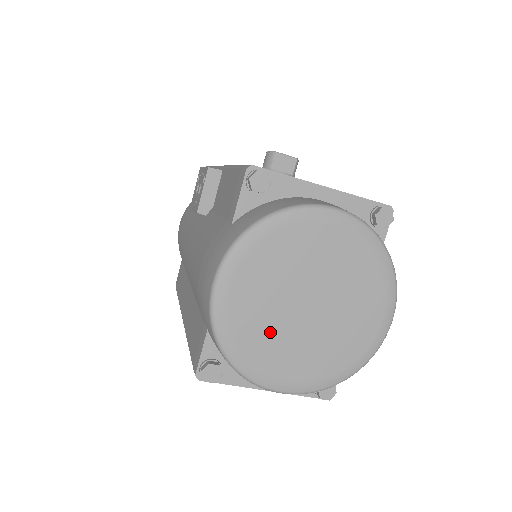
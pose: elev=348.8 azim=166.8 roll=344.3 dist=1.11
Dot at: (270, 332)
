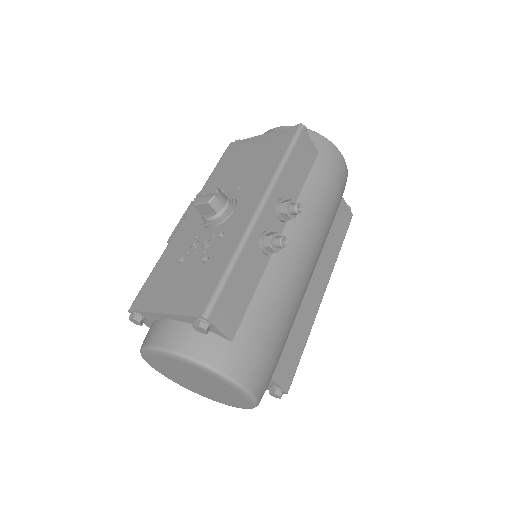
Dot at: (196, 388)
